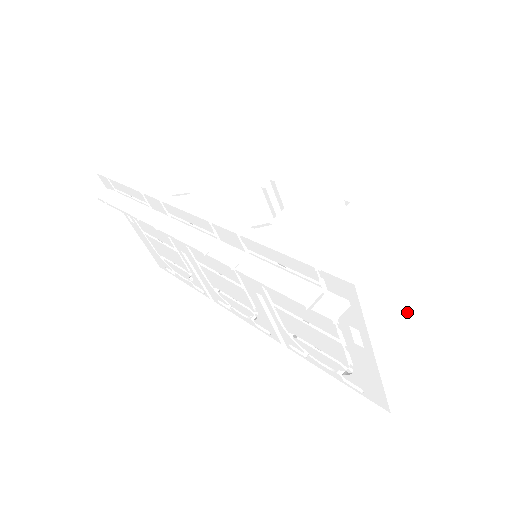
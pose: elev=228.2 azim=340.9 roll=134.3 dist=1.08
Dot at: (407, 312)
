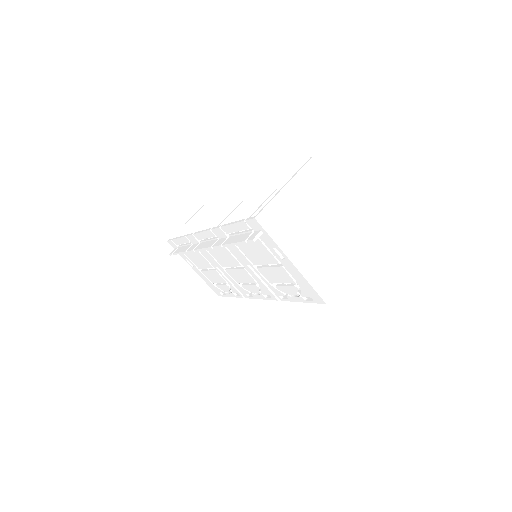
Dot at: (307, 238)
